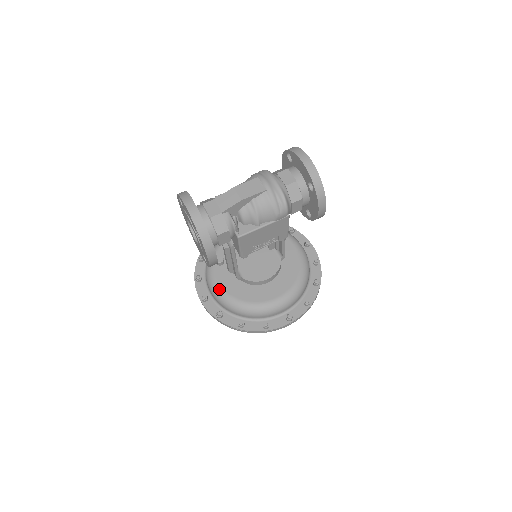
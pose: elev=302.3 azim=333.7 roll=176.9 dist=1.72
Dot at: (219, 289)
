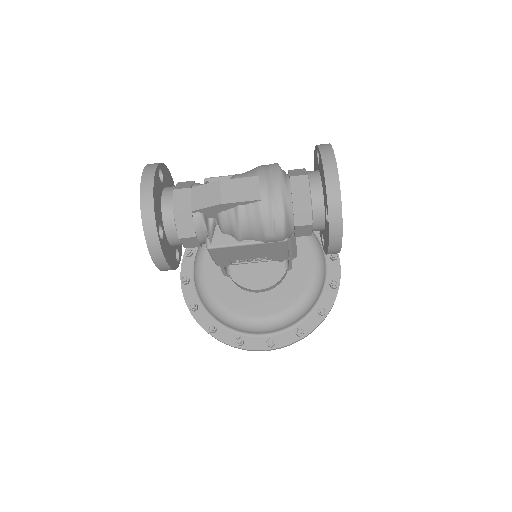
Dot at: (201, 278)
